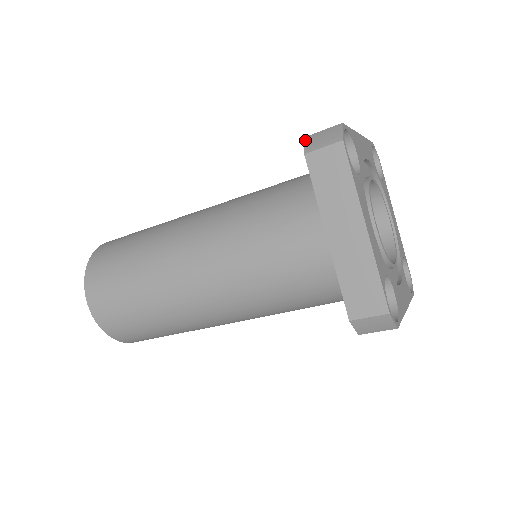
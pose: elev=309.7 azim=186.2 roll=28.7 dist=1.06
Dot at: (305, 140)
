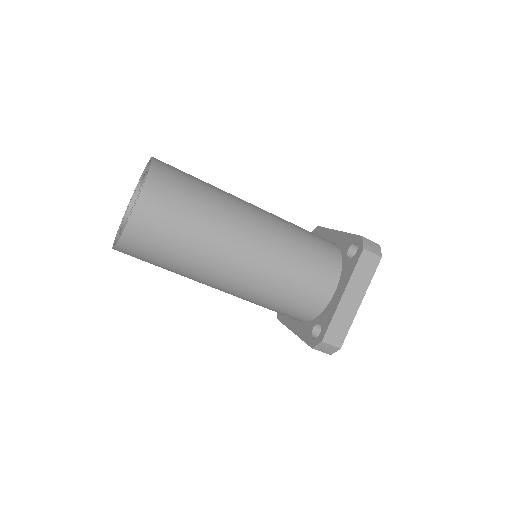
Dot at: (363, 239)
